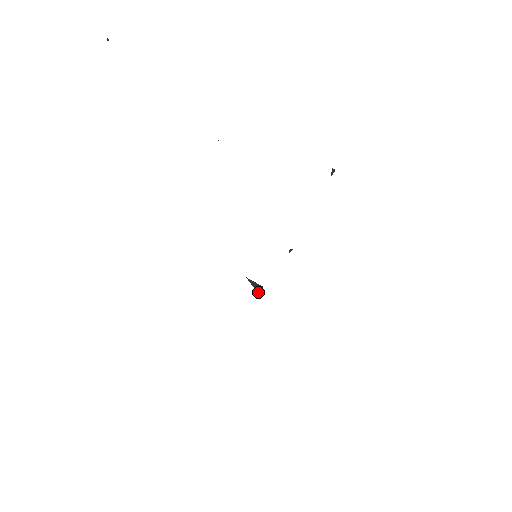
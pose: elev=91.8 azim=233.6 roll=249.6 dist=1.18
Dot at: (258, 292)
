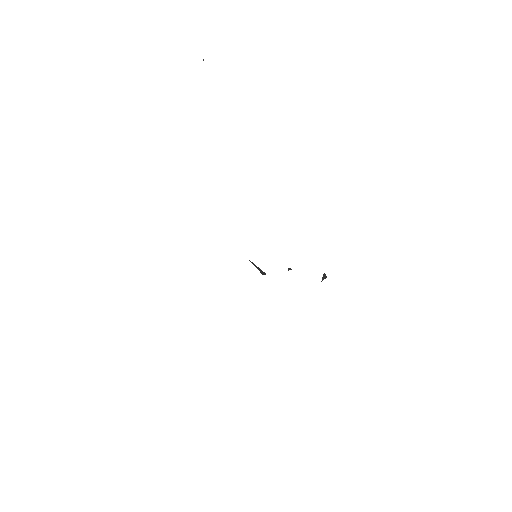
Dot at: (262, 274)
